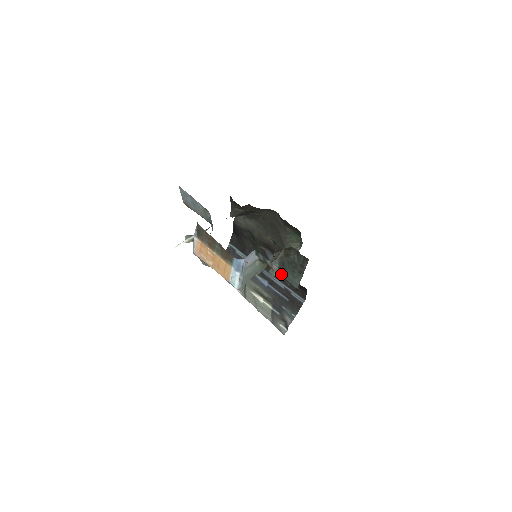
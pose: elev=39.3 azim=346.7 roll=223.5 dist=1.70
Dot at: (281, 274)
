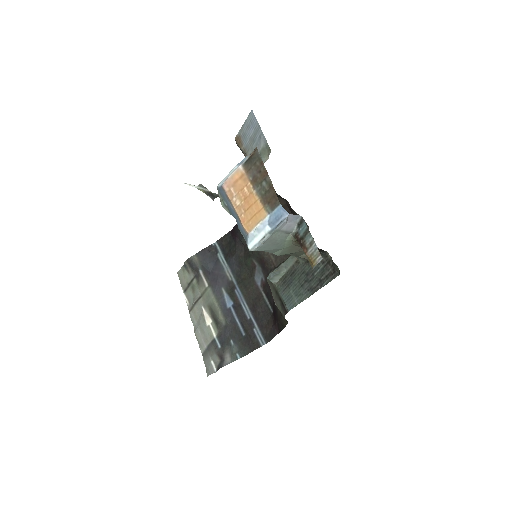
Dot at: (316, 260)
